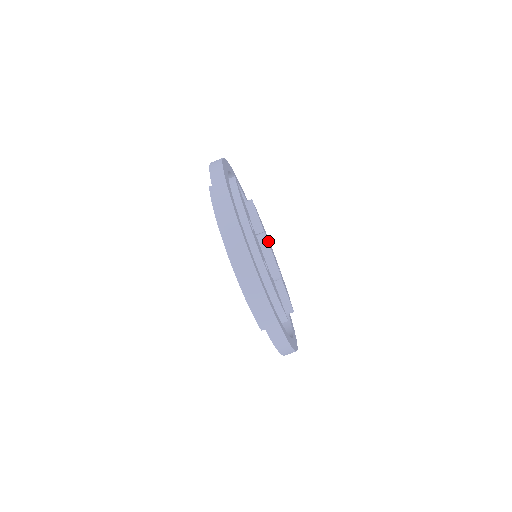
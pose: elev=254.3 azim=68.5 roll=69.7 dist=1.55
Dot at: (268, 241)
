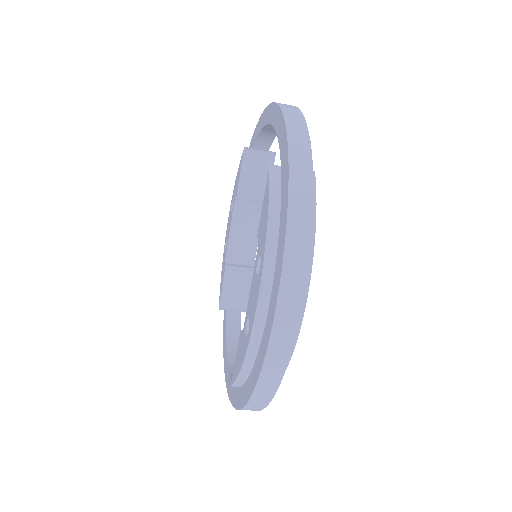
Dot at: occluded
